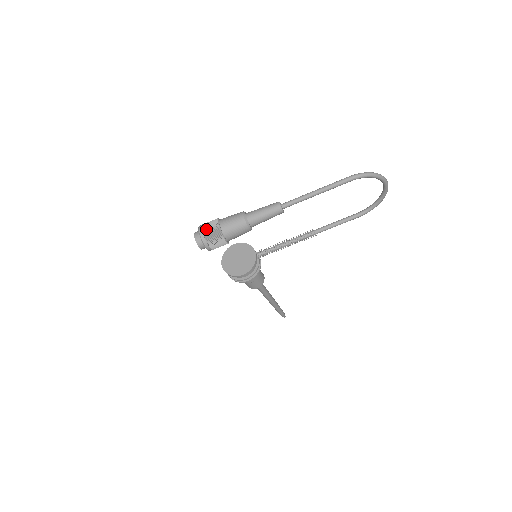
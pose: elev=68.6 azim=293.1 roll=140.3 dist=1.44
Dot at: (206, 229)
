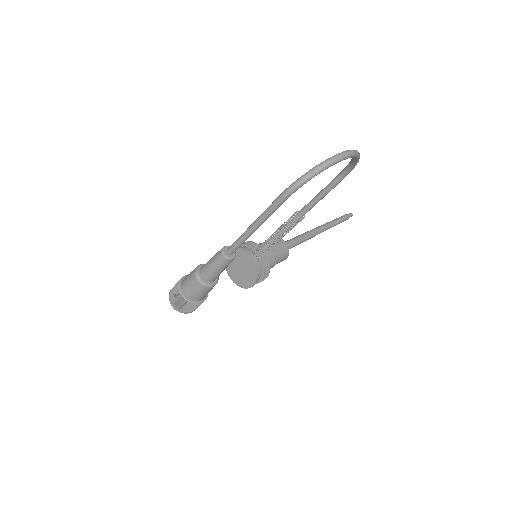
Dot at: (174, 302)
